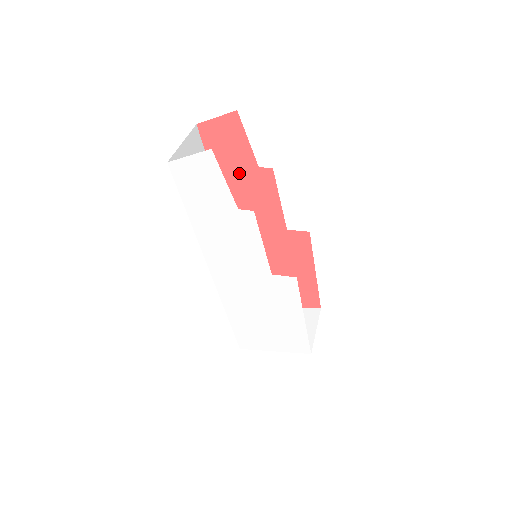
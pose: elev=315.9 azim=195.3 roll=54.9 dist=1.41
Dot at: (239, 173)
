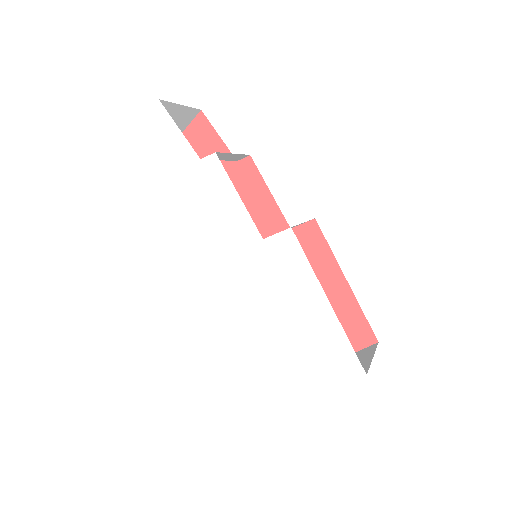
Dot at: occluded
